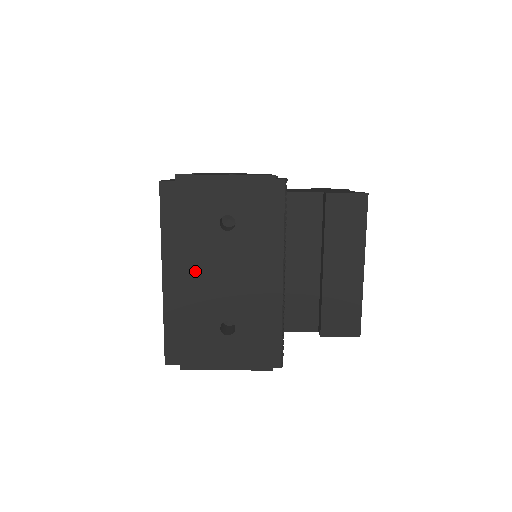
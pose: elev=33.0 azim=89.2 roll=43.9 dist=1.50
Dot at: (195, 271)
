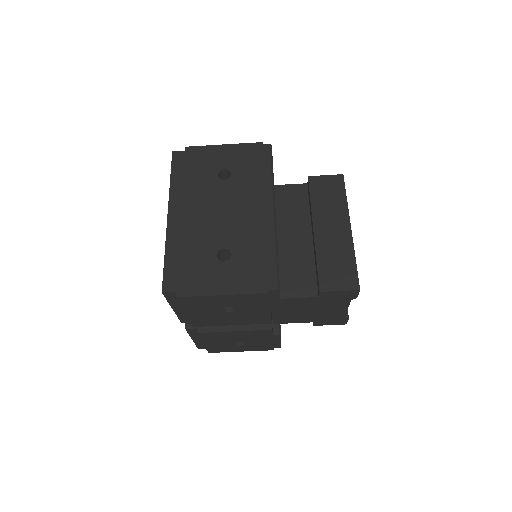
Dot at: (196, 210)
